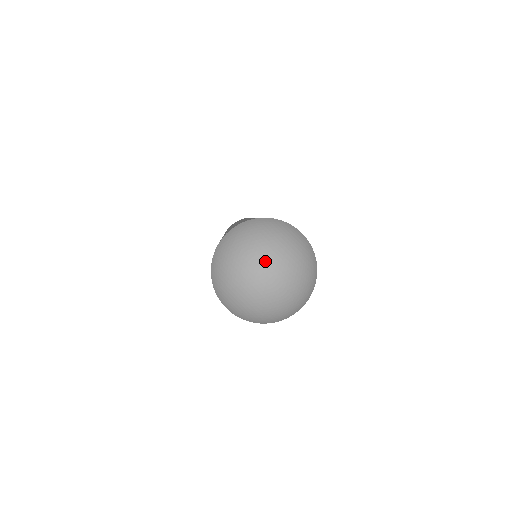
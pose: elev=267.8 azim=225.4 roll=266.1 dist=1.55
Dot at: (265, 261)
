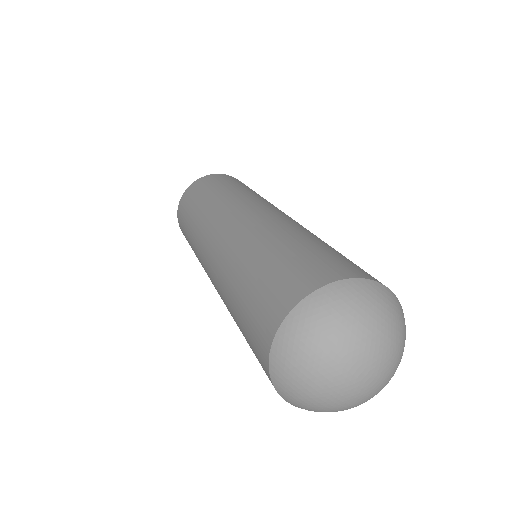
Dot at: (363, 358)
